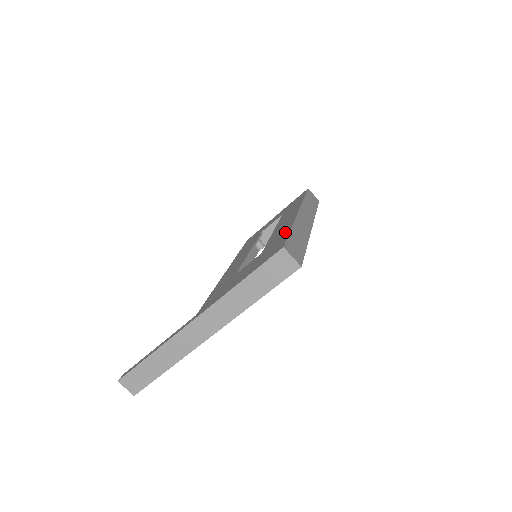
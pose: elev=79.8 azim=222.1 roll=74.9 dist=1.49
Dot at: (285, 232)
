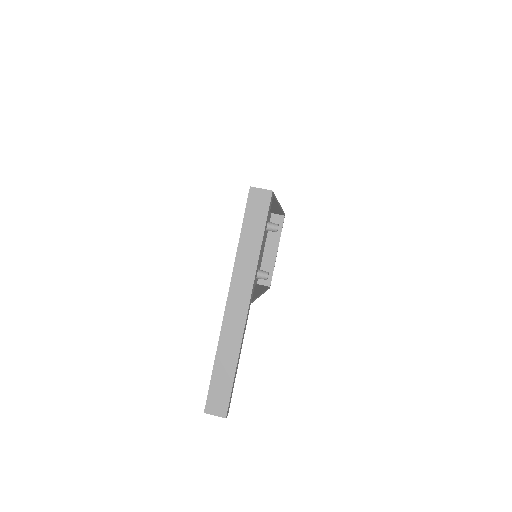
Dot at: occluded
